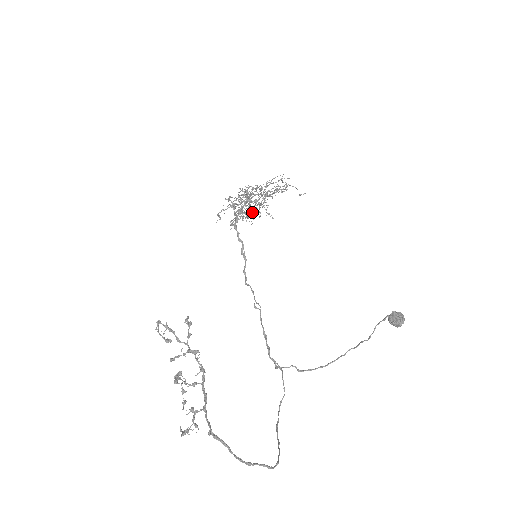
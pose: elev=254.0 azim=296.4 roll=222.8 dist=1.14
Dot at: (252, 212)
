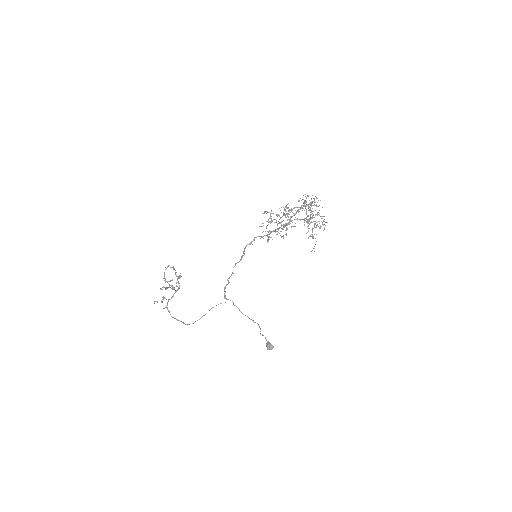
Dot at: occluded
